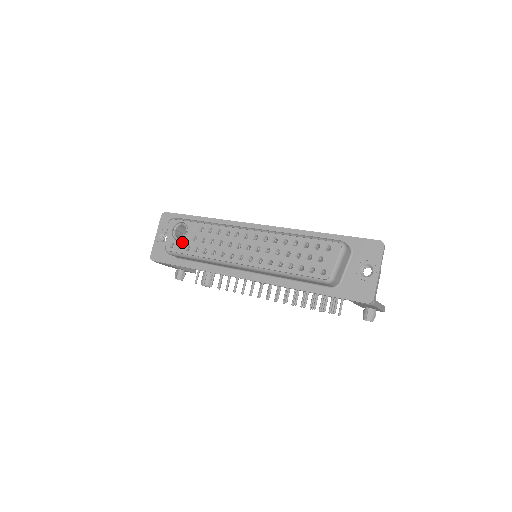
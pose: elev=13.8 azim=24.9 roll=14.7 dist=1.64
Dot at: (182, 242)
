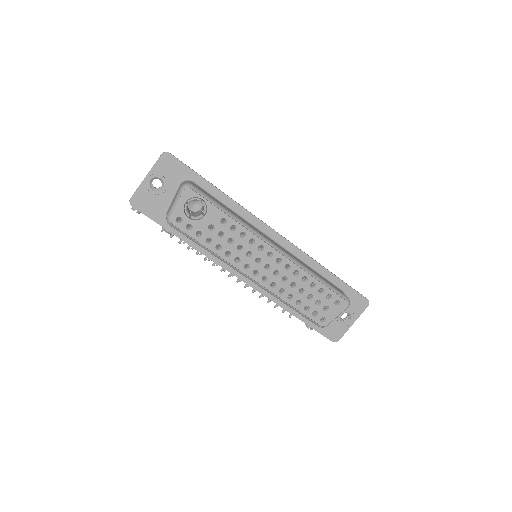
Dot at: (194, 223)
